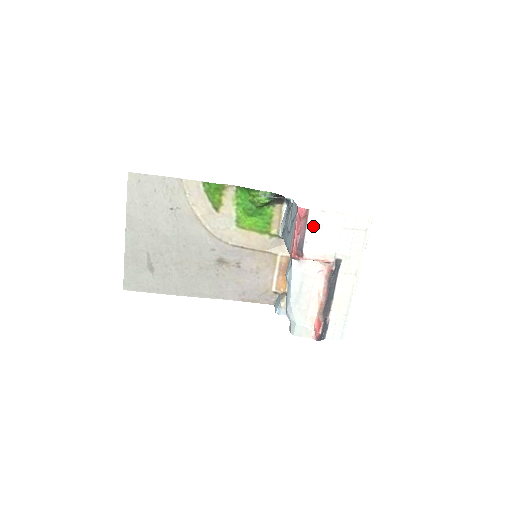
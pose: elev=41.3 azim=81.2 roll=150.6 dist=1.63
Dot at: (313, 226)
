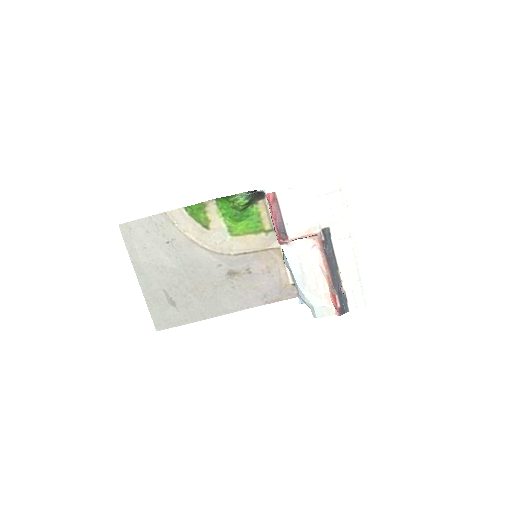
Dot at: (286, 206)
